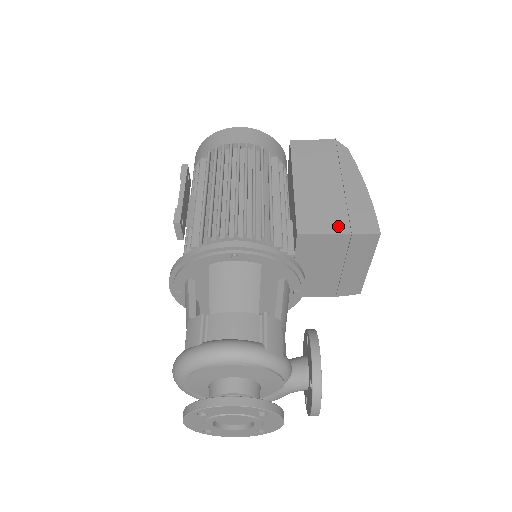
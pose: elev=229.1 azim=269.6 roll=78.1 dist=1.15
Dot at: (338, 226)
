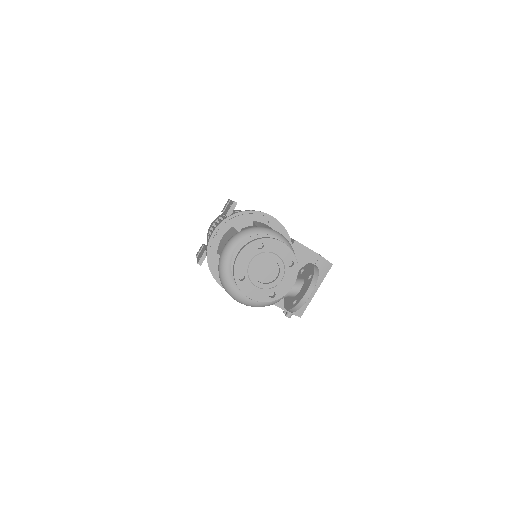
Dot at: occluded
